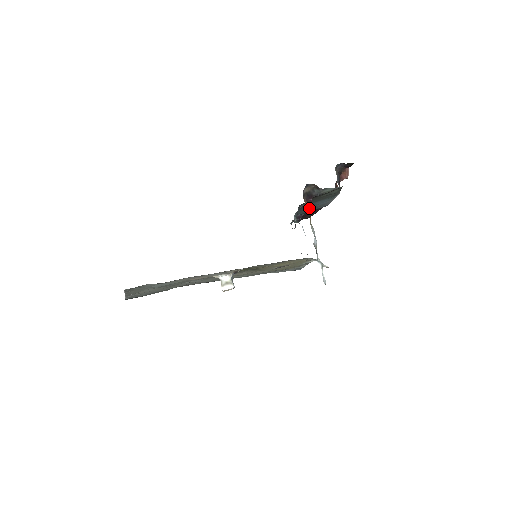
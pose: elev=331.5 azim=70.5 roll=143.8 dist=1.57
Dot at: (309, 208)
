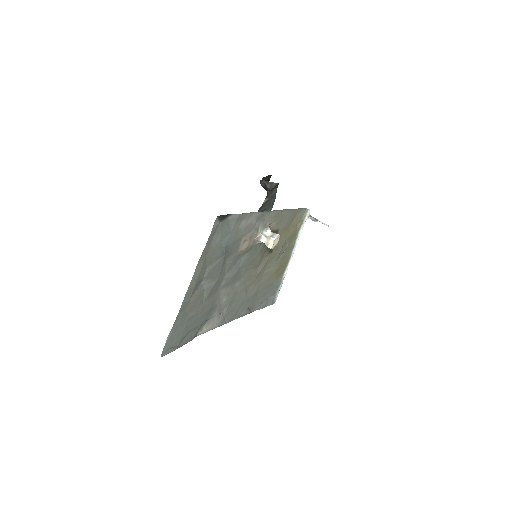
Dot at: occluded
